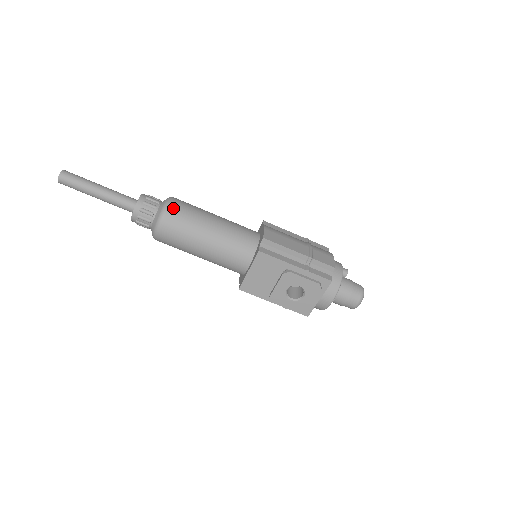
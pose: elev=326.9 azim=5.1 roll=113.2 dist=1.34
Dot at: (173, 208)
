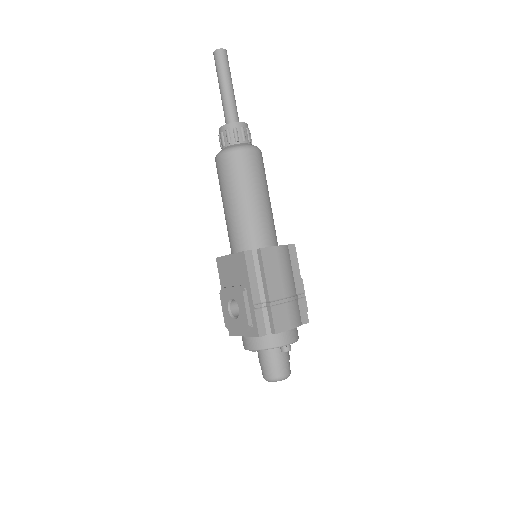
Dot at: (243, 154)
